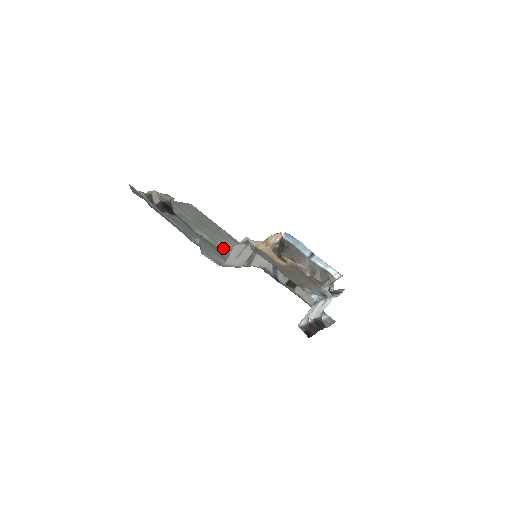
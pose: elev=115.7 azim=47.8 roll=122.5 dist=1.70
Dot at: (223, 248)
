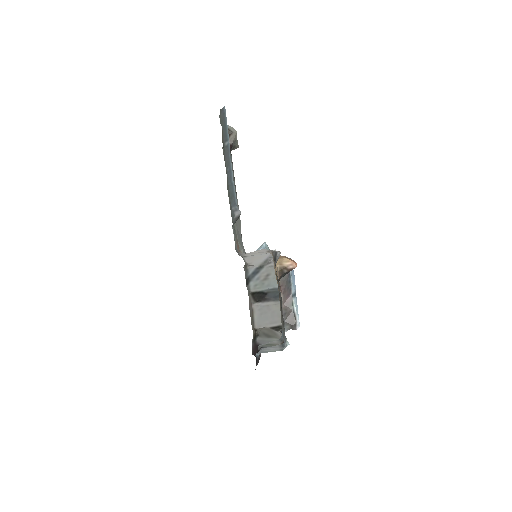
Dot at: occluded
